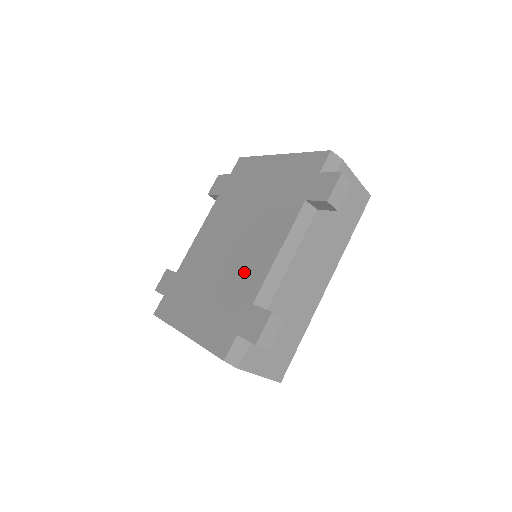
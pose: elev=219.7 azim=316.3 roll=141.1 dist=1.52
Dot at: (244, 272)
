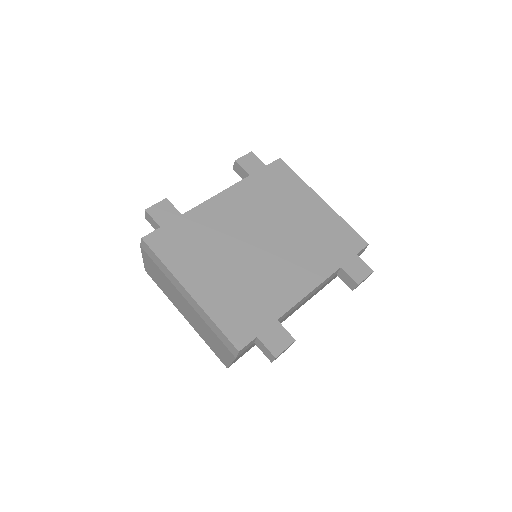
Dot at: (272, 283)
